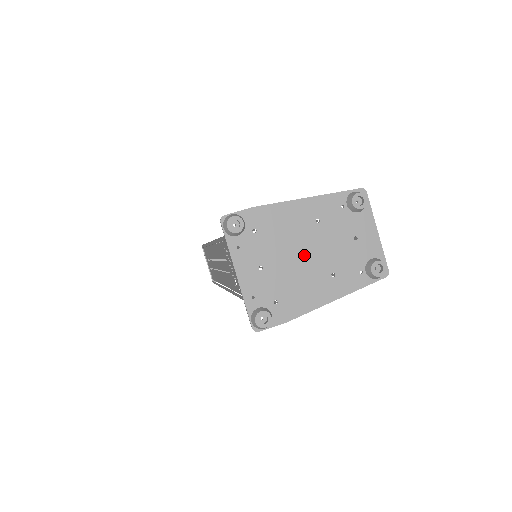
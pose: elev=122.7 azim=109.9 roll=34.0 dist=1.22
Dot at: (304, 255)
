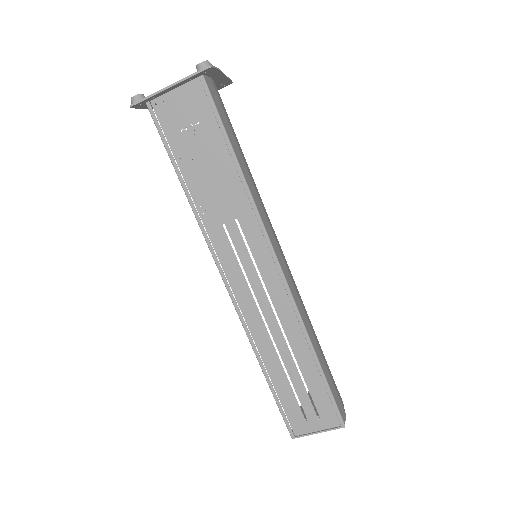
Dot at: occluded
